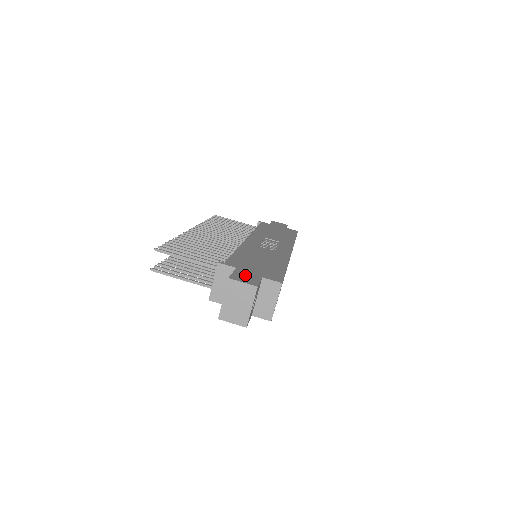
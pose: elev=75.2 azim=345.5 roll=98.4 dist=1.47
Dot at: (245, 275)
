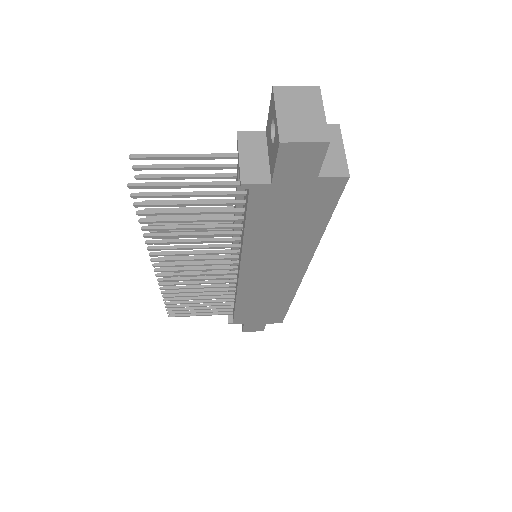
Dot at: occluded
